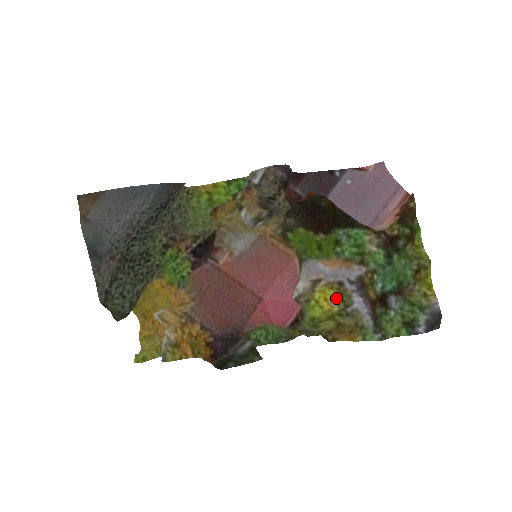
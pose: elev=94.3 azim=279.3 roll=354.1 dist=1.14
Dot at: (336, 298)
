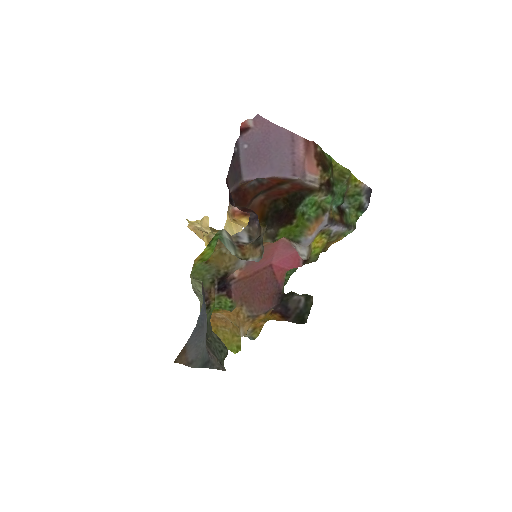
Dot at: (322, 237)
